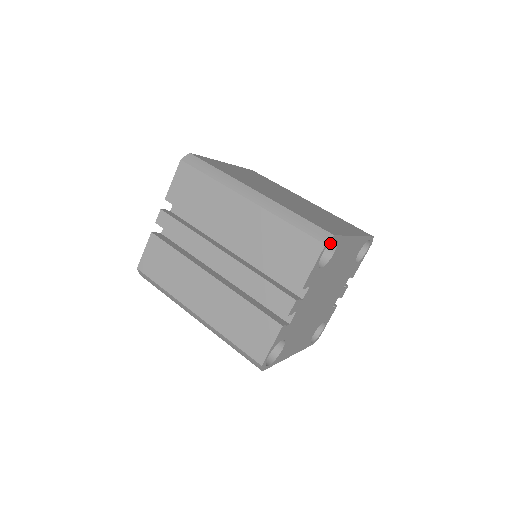
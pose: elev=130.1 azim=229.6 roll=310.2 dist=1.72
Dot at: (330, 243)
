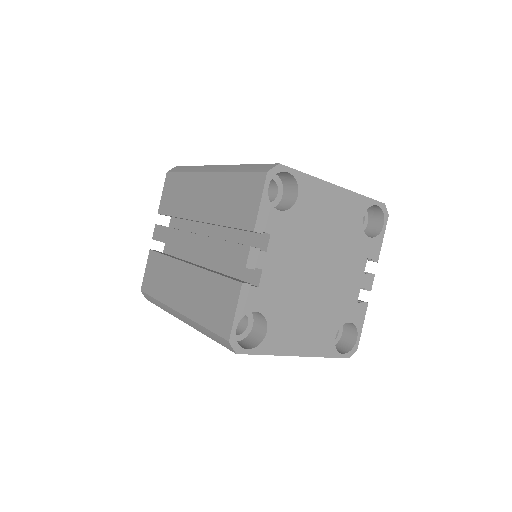
Dot at: (292, 186)
